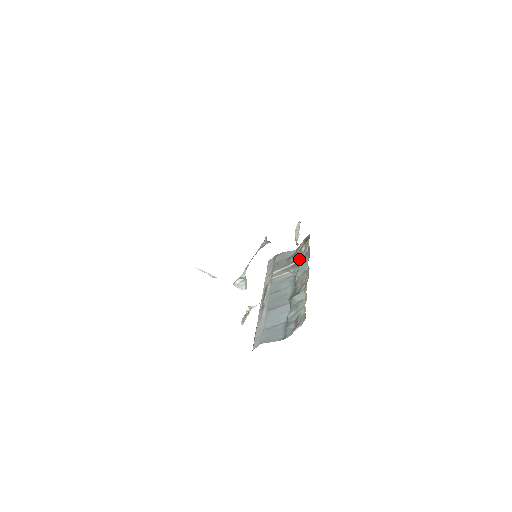
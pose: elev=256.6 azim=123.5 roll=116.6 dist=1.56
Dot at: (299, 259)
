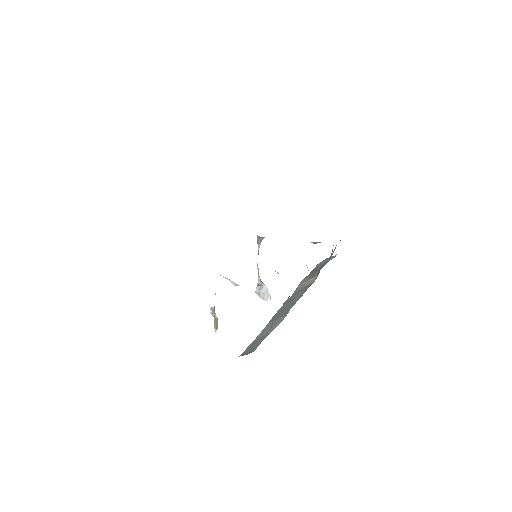
Dot at: occluded
